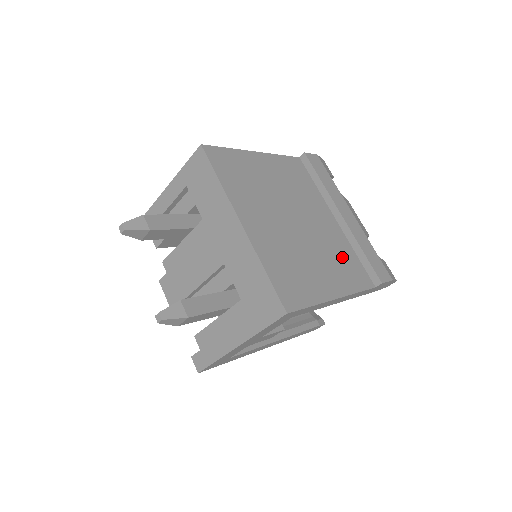
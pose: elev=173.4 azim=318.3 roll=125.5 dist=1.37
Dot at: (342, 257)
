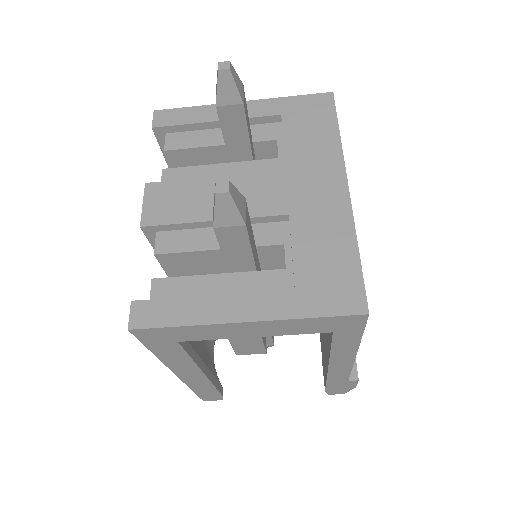
Dot at: occluded
